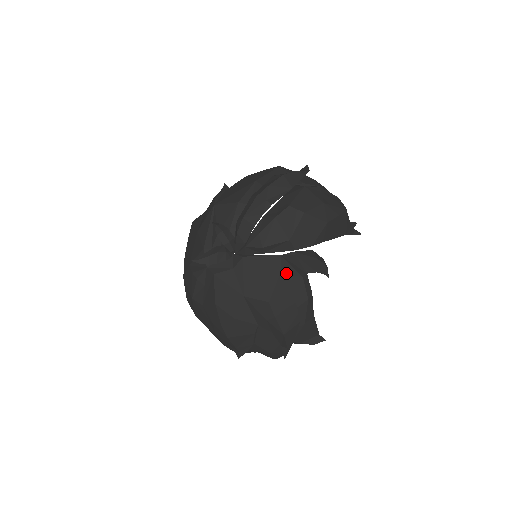
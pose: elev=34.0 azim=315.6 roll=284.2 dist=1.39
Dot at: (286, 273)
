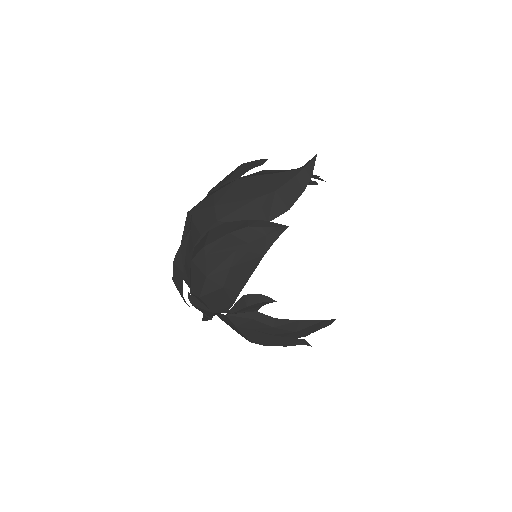
Dot at: (239, 324)
